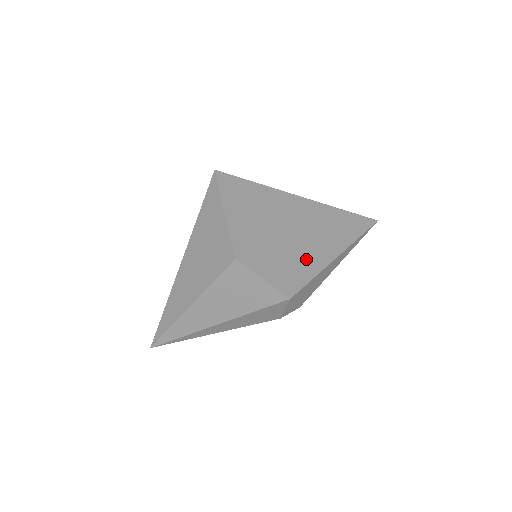
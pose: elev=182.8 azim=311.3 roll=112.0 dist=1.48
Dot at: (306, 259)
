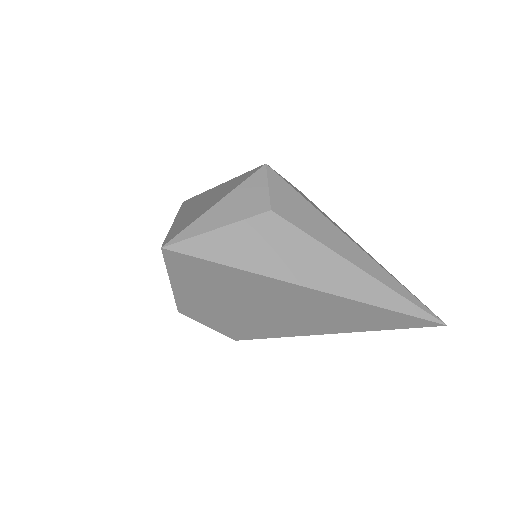
Dot at: (272, 327)
